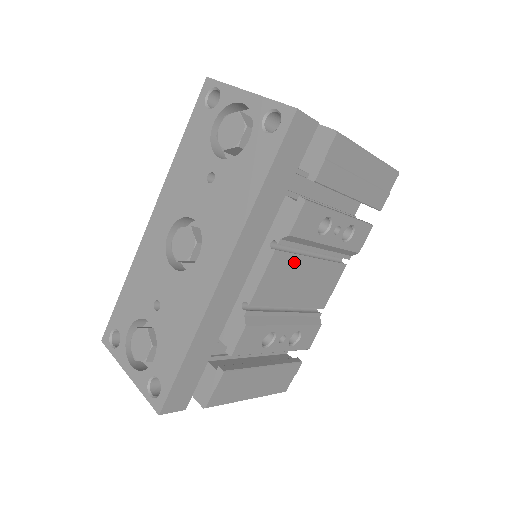
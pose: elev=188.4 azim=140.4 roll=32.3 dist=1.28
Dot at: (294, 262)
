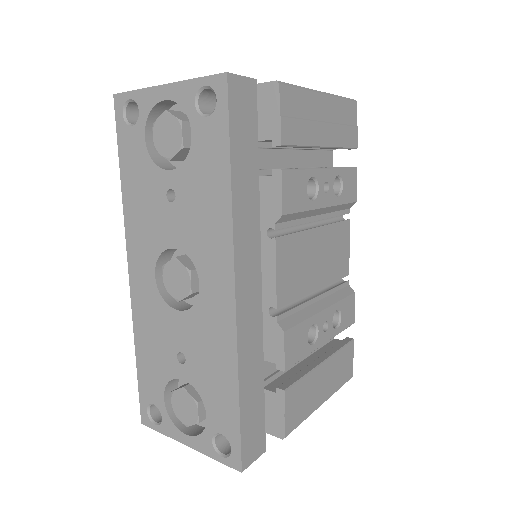
Dot at: (299, 241)
